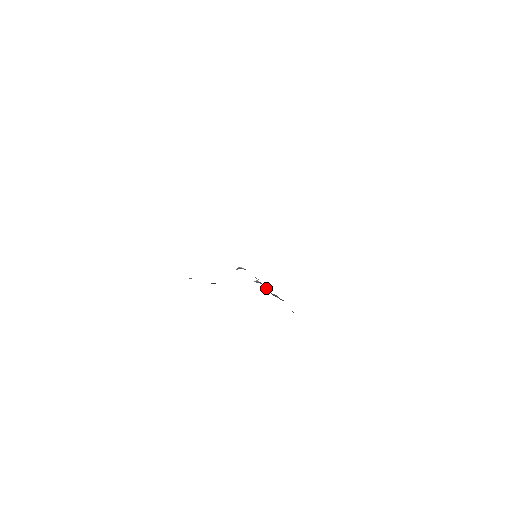
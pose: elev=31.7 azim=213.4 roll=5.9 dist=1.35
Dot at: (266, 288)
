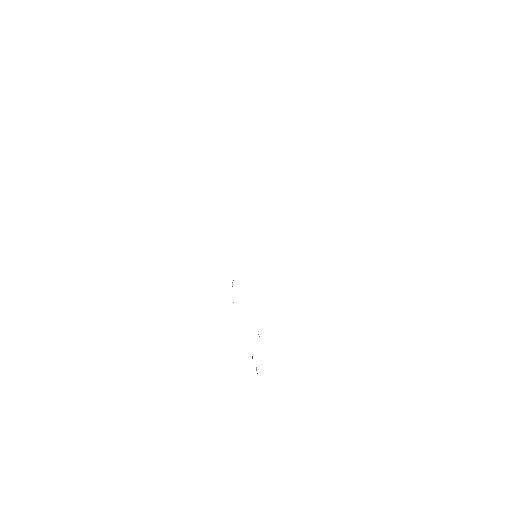
Dot at: occluded
